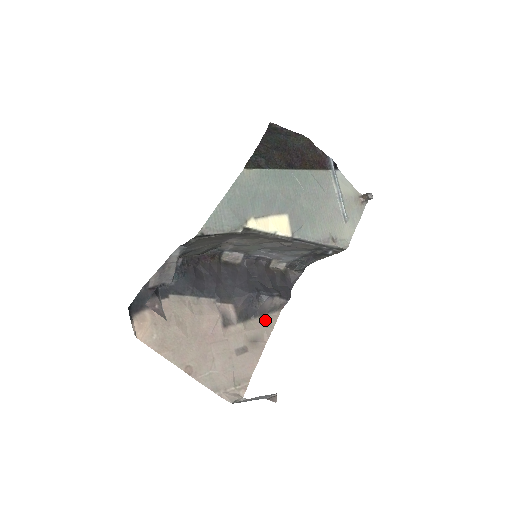
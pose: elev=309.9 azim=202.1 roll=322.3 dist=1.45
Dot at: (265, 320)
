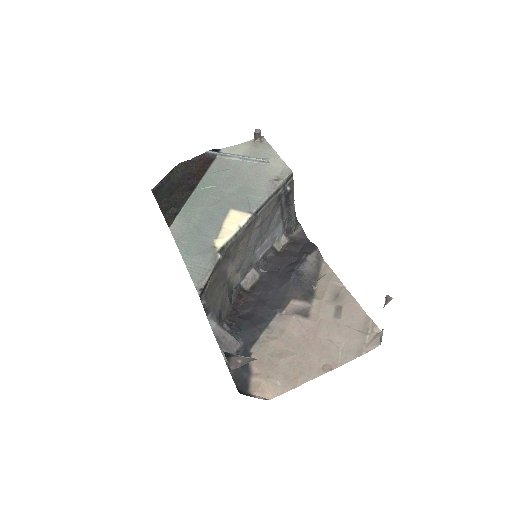
Dot at: (323, 278)
